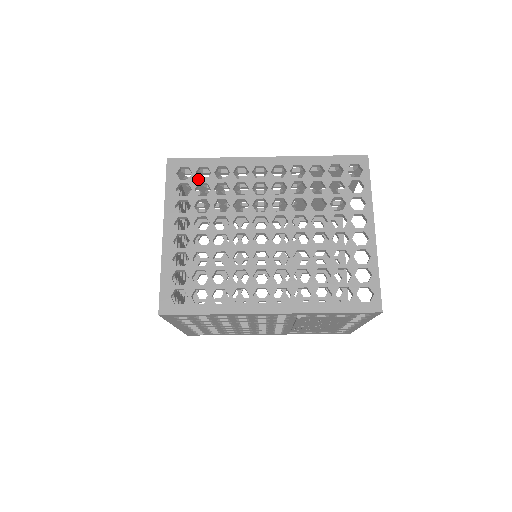
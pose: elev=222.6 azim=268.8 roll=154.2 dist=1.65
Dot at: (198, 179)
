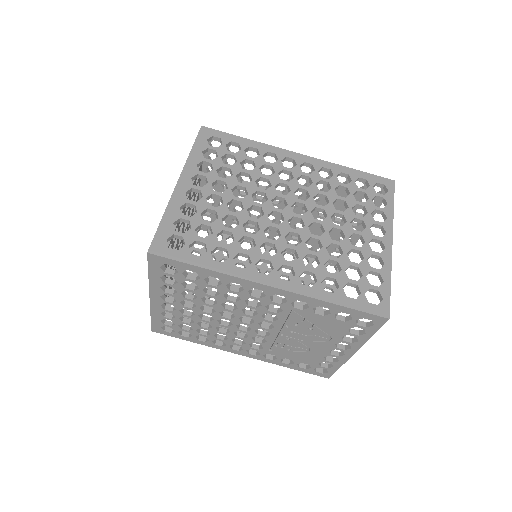
Dot at: (227, 150)
